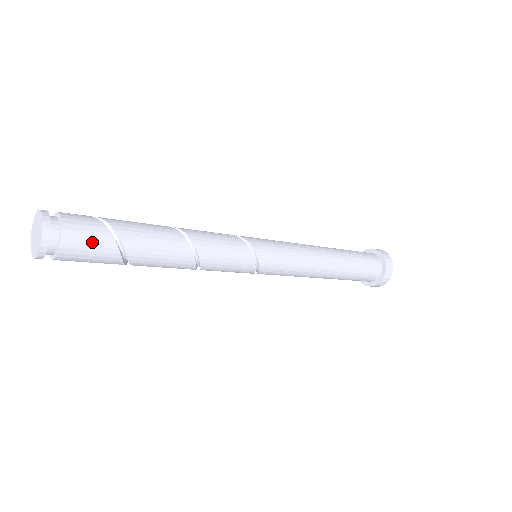
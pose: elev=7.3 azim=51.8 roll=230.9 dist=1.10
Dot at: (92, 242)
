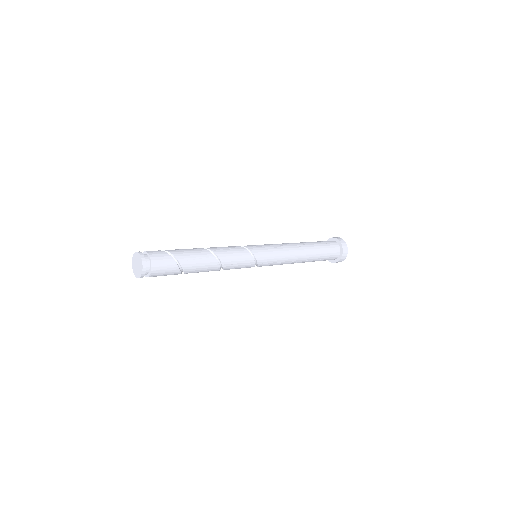
Dot at: (166, 268)
